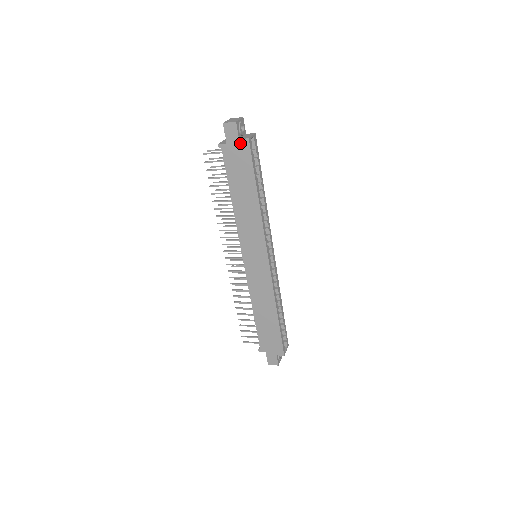
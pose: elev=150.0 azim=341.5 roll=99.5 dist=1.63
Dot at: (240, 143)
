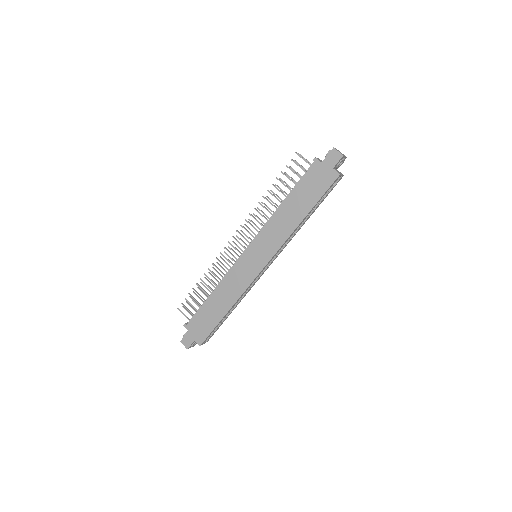
Dot at: (331, 171)
